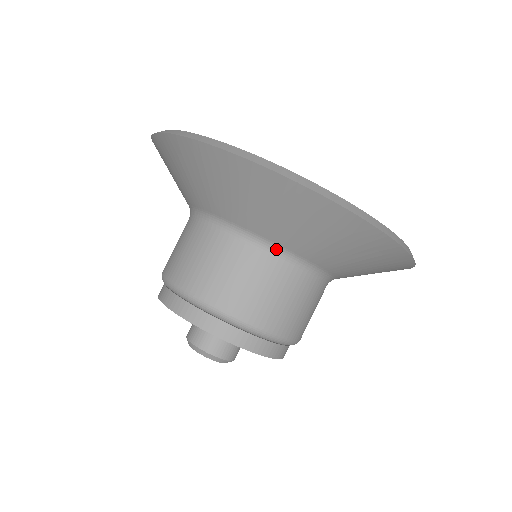
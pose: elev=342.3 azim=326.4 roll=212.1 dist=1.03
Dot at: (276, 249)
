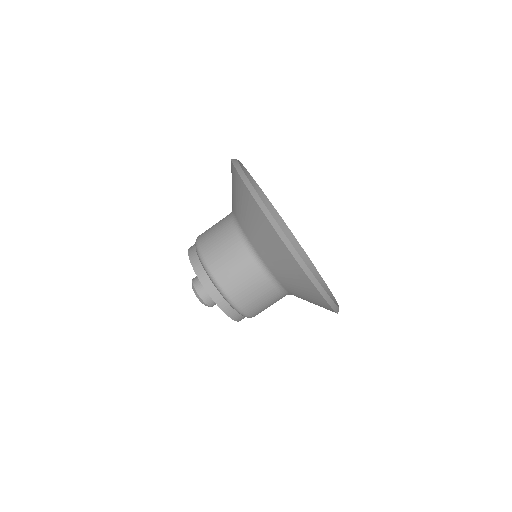
Dot at: (233, 215)
